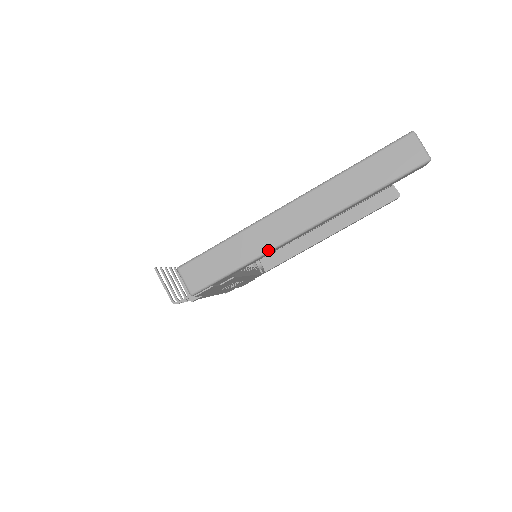
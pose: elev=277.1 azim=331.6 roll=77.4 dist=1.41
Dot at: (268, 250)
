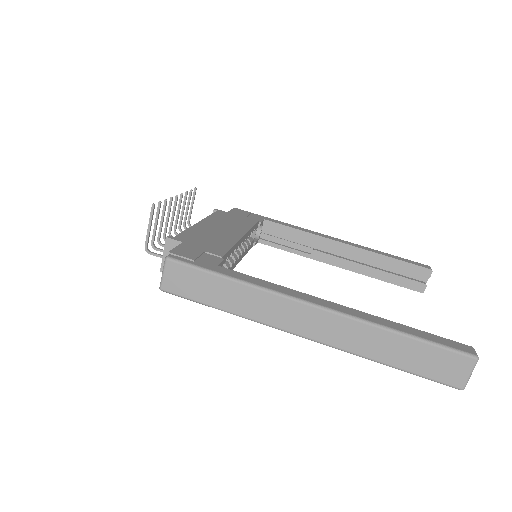
Dot at: (259, 322)
